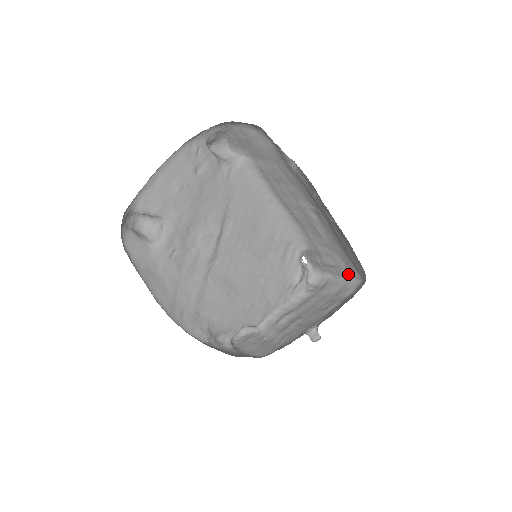
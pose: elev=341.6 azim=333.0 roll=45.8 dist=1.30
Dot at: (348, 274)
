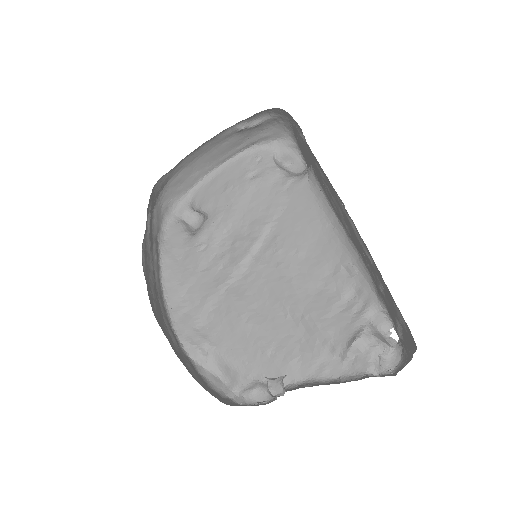
Dot at: (412, 340)
